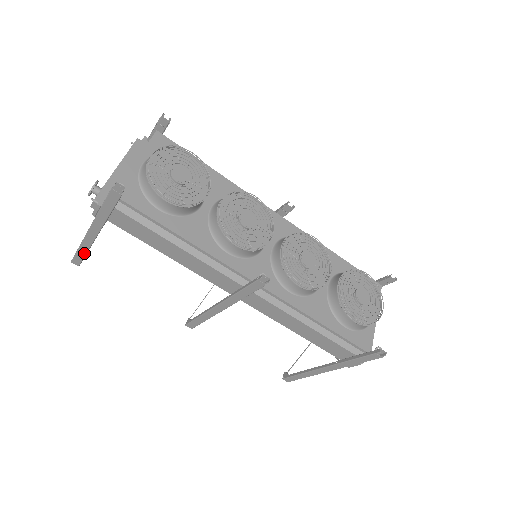
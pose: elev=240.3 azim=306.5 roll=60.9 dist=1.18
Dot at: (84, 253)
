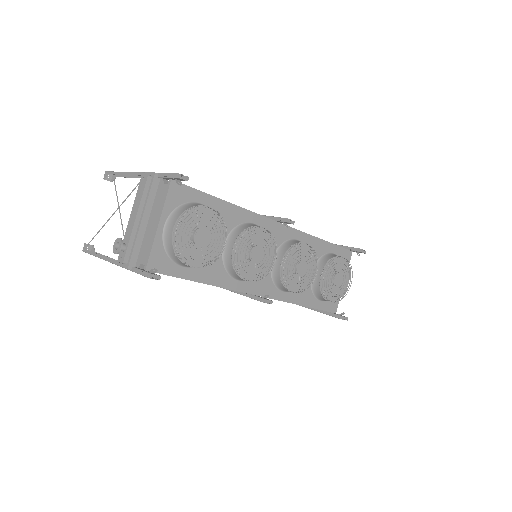
Dot at: occluded
